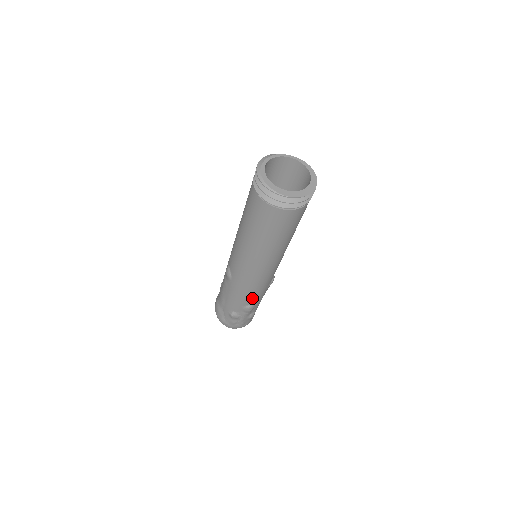
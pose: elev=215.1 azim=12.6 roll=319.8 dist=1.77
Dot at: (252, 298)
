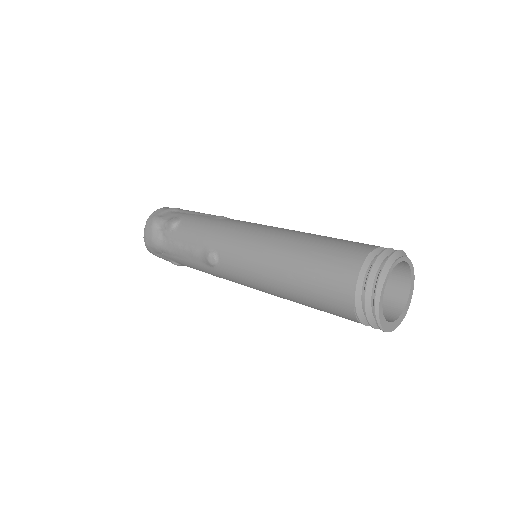
Dot at: occluded
